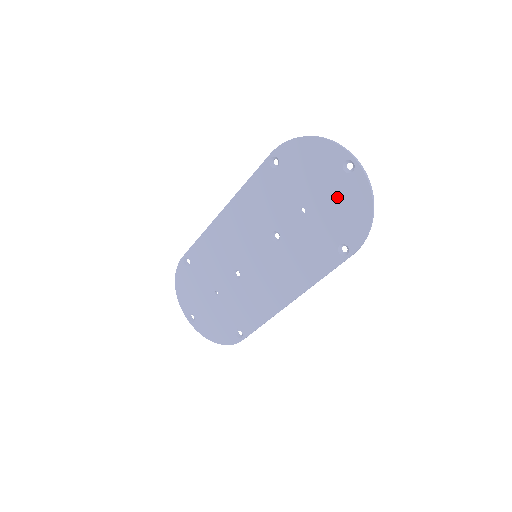
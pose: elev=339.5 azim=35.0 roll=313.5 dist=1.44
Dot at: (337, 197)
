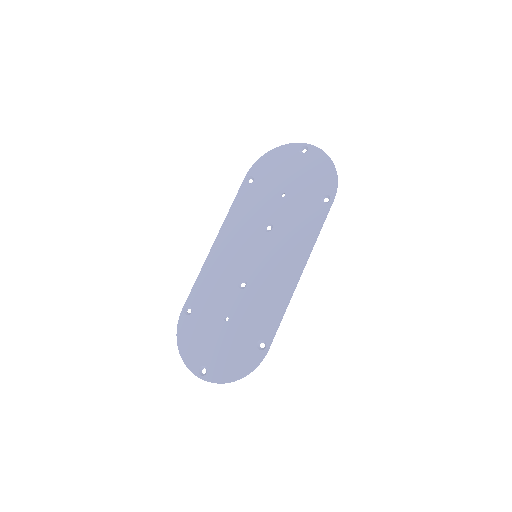
Dot at: (304, 170)
